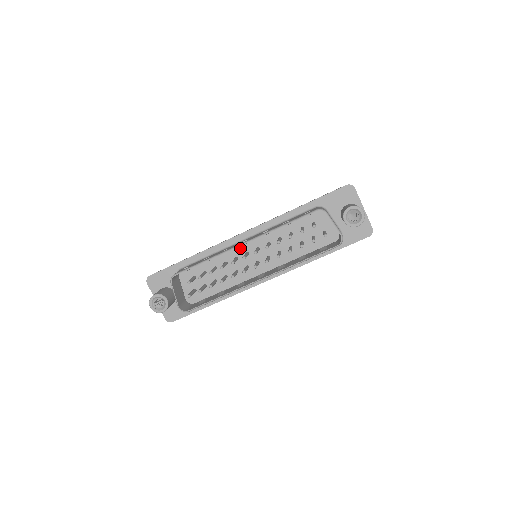
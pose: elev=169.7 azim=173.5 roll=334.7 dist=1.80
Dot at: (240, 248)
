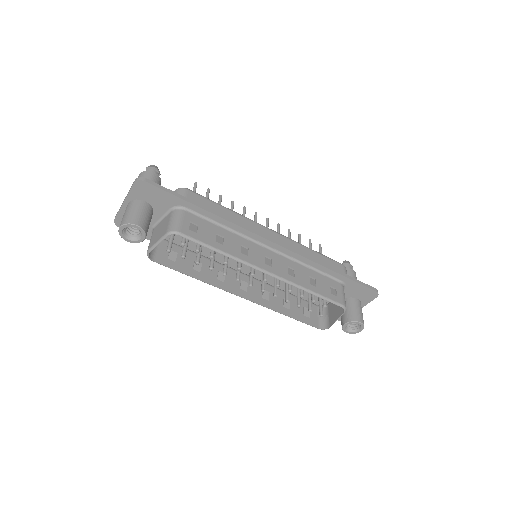
Dot at: occluded
